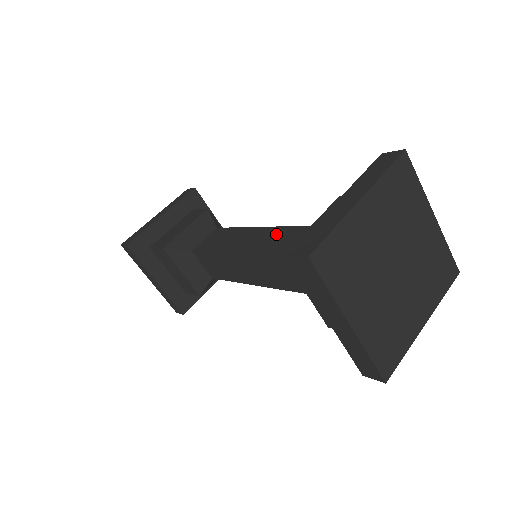
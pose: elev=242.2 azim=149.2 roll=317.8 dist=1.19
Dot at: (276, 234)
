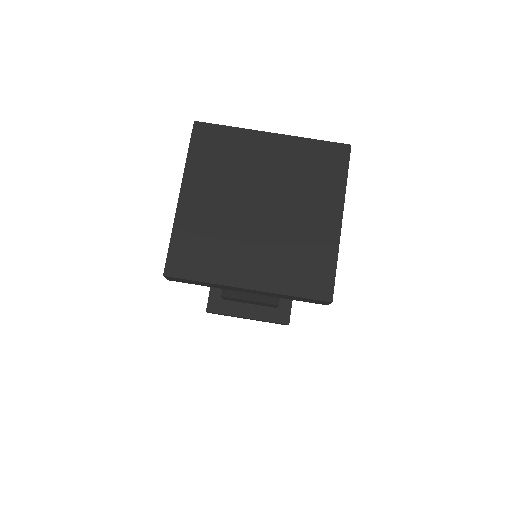
Dot at: occluded
